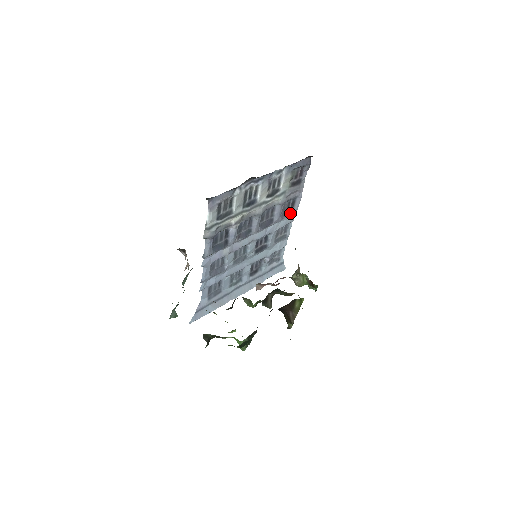
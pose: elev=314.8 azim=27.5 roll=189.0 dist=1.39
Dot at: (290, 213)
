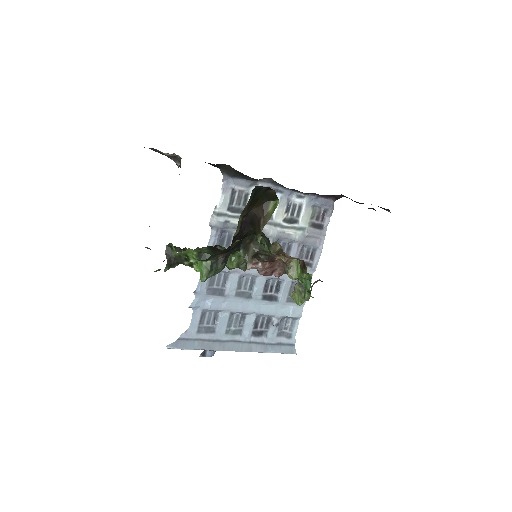
Dot at: (308, 267)
